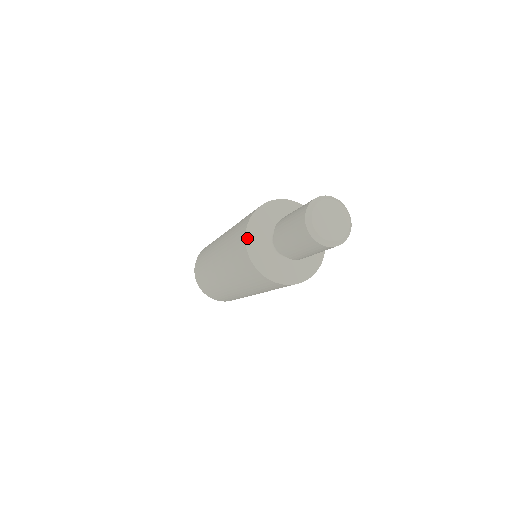
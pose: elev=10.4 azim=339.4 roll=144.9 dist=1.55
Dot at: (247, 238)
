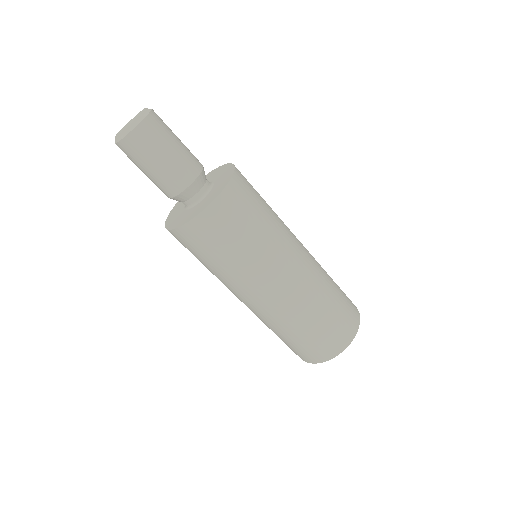
Dot at: (172, 228)
